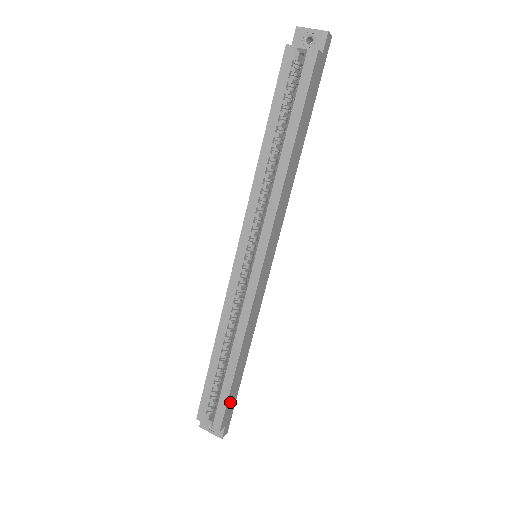
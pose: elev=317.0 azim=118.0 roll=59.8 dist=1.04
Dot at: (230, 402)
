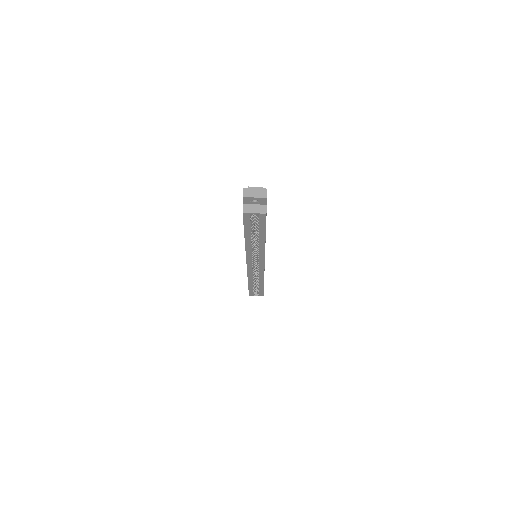
Dot at: occluded
